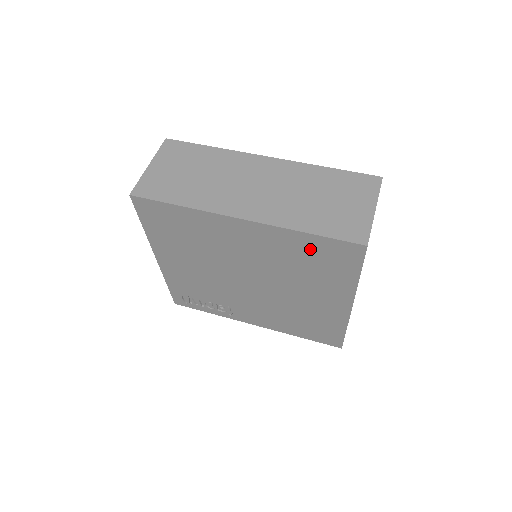
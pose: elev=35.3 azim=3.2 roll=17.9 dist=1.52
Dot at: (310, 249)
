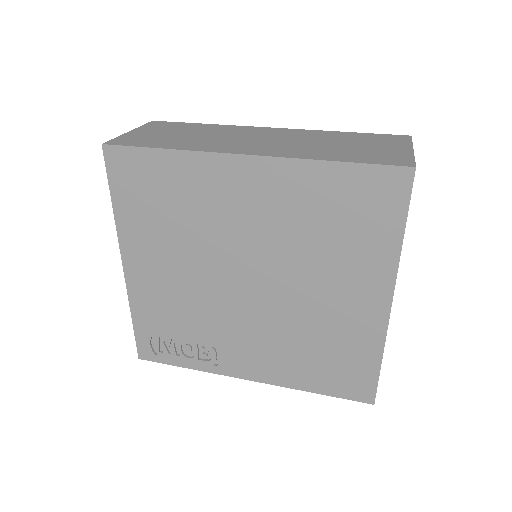
Dot at: (336, 193)
